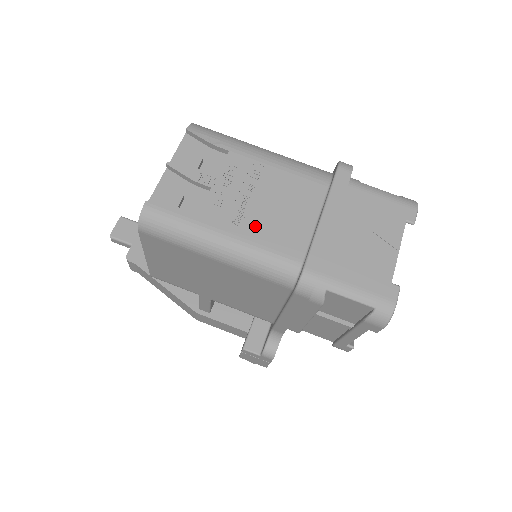
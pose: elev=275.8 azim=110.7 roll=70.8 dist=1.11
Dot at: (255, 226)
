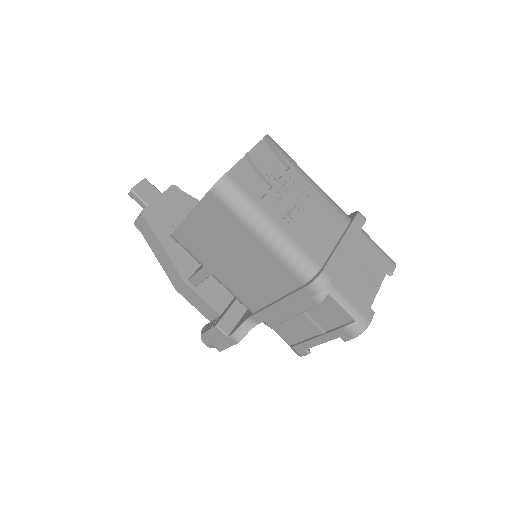
Dot at: (296, 227)
